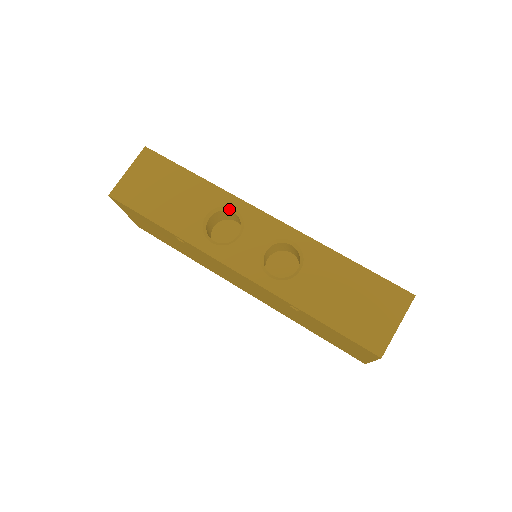
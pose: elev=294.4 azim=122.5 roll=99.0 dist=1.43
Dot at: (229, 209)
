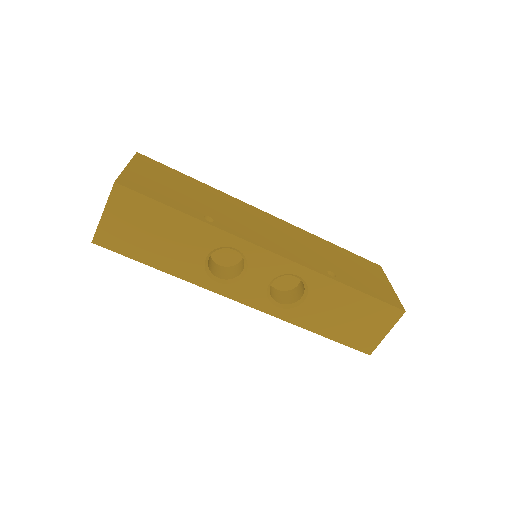
Dot at: occluded
